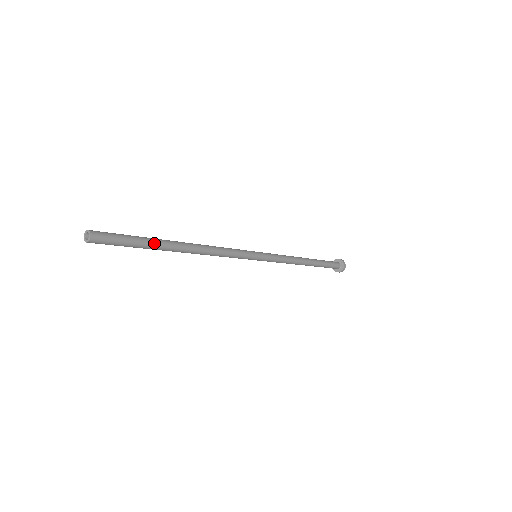
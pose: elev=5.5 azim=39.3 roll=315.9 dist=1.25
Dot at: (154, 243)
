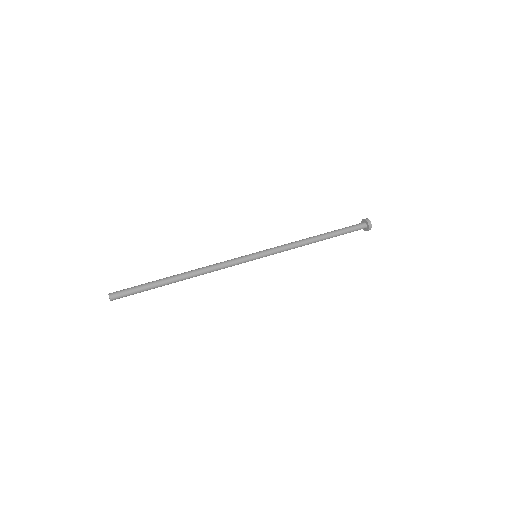
Dot at: (156, 283)
